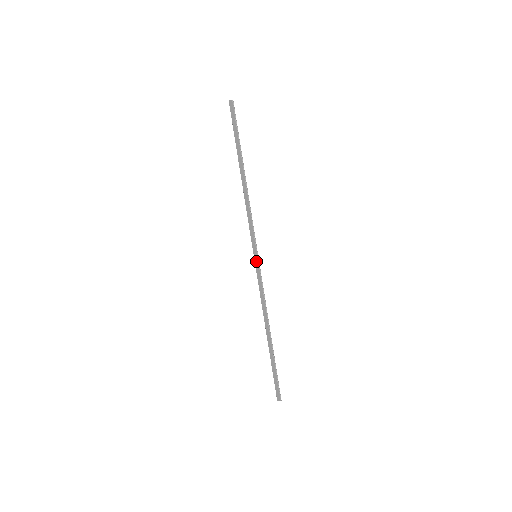
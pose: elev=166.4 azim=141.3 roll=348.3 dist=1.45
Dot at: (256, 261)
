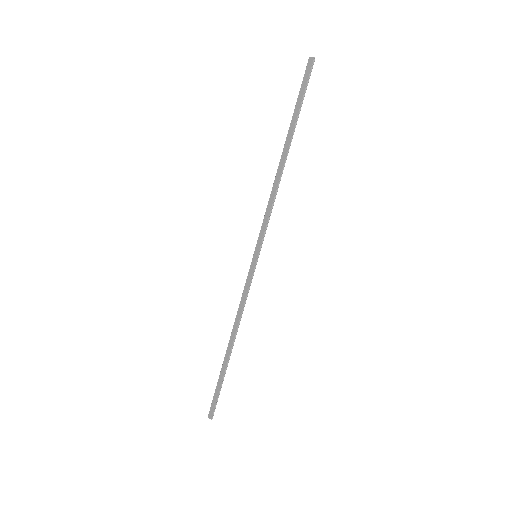
Dot at: (253, 262)
